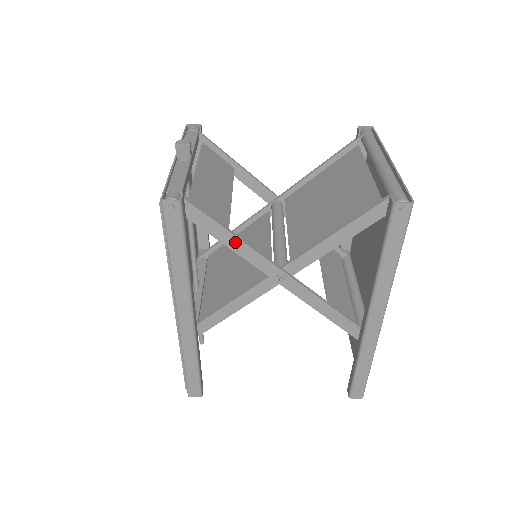
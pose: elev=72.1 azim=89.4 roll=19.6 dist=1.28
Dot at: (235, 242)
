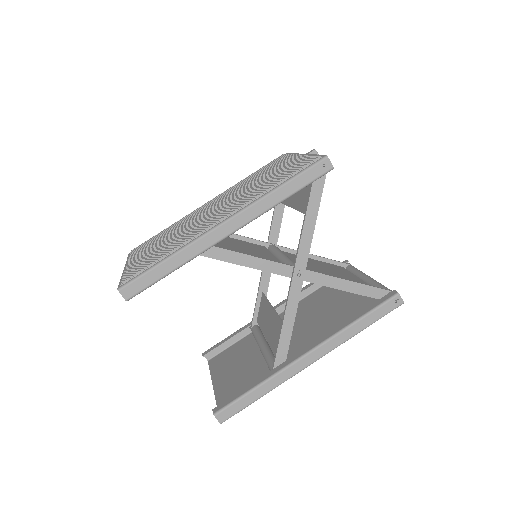
Dot at: (311, 224)
